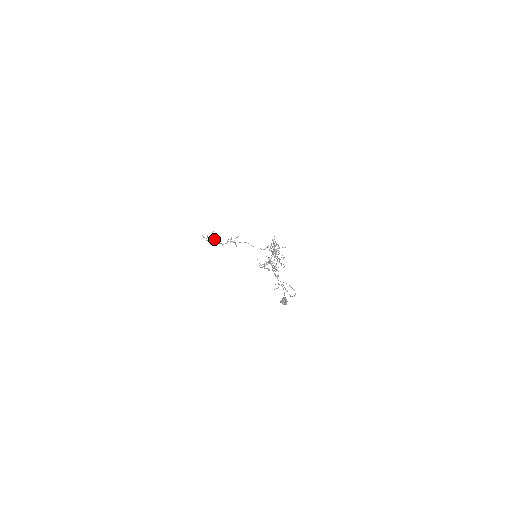
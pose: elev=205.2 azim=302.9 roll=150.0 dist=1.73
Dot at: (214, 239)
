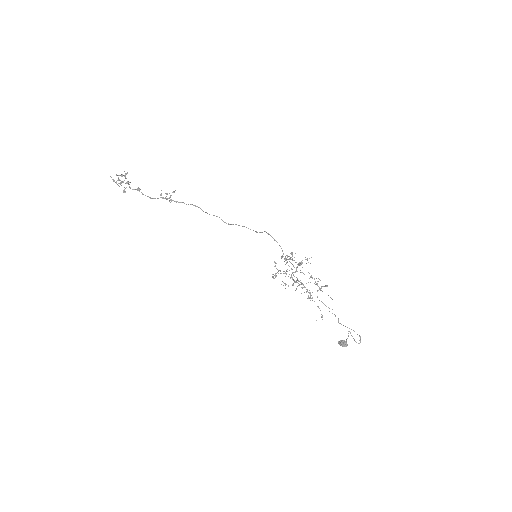
Dot at: (128, 183)
